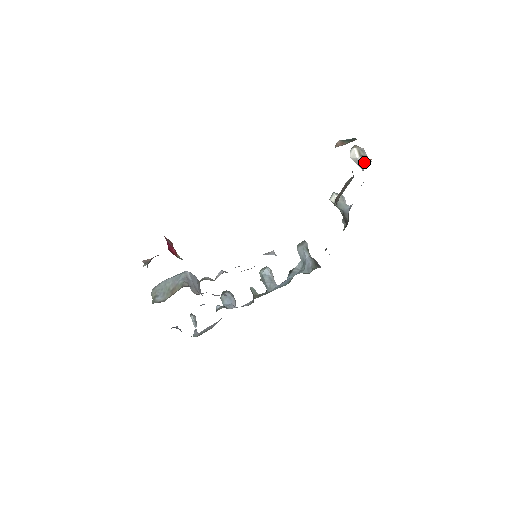
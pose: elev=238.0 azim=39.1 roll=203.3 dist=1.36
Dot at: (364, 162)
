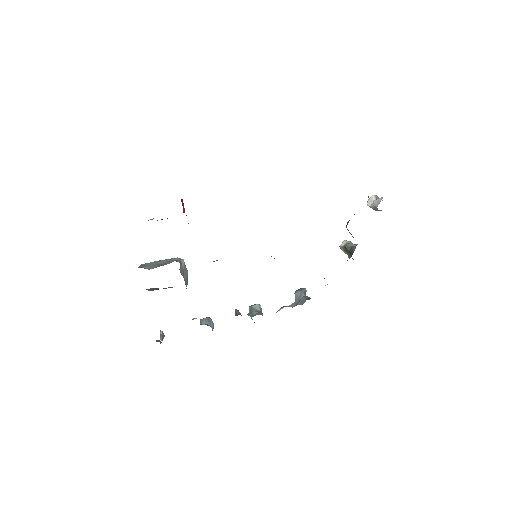
Dot at: (380, 199)
